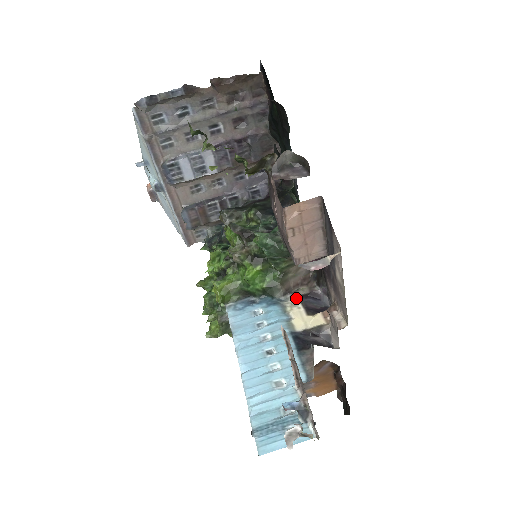
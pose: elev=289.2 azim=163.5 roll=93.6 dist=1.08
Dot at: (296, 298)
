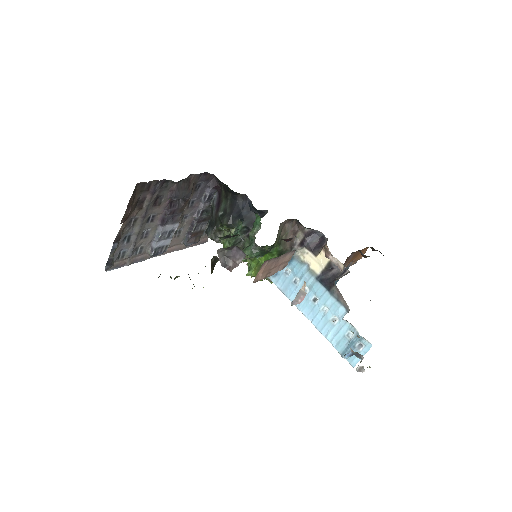
Dot at: (300, 247)
